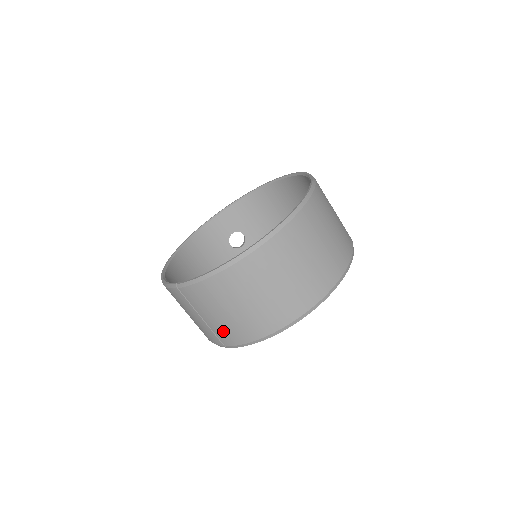
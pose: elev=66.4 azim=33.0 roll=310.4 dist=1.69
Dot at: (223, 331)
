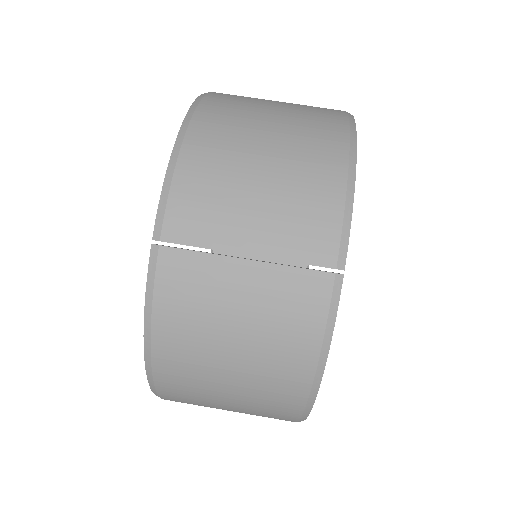
Dot at: (295, 228)
